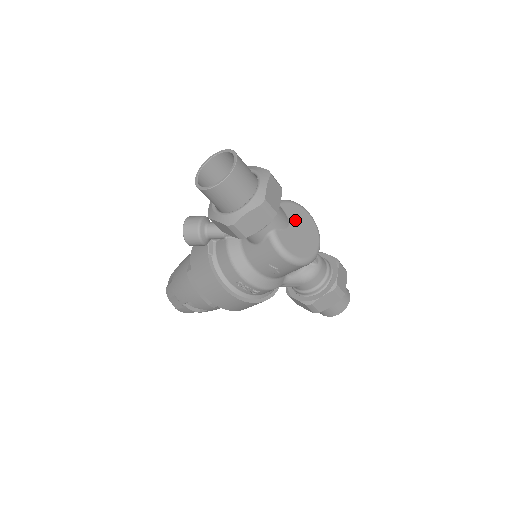
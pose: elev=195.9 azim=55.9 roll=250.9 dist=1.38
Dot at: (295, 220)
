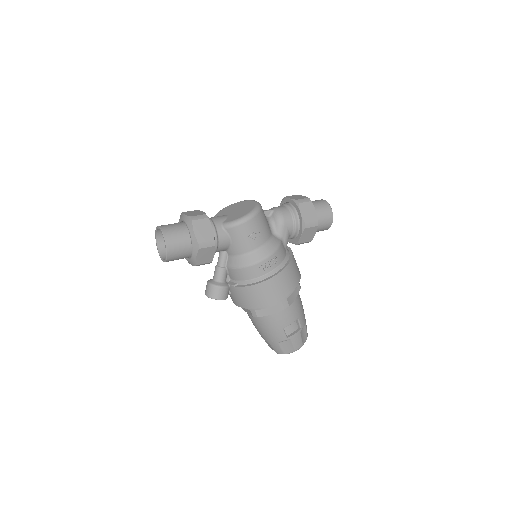
Dot at: (228, 212)
